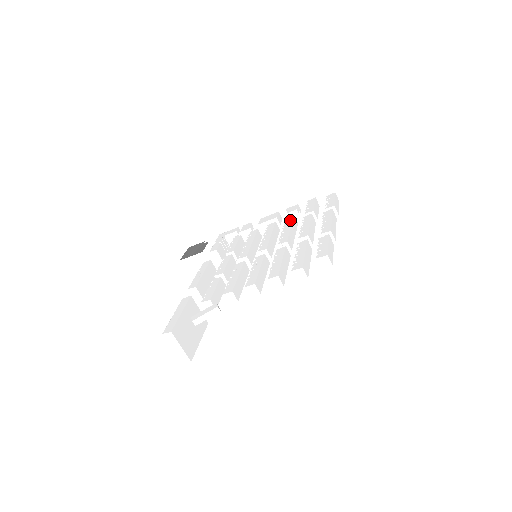
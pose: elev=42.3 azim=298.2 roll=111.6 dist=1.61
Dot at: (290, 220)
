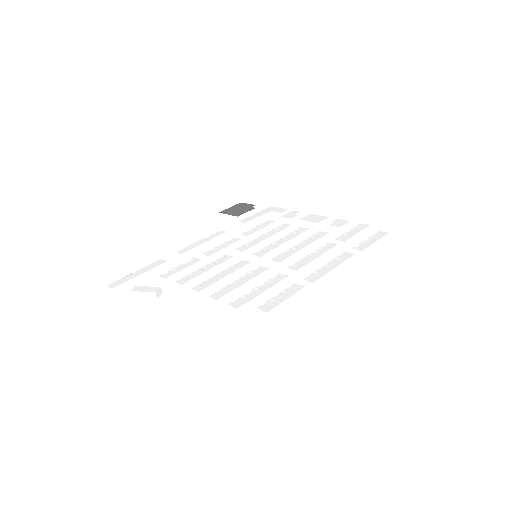
Dot at: (317, 237)
